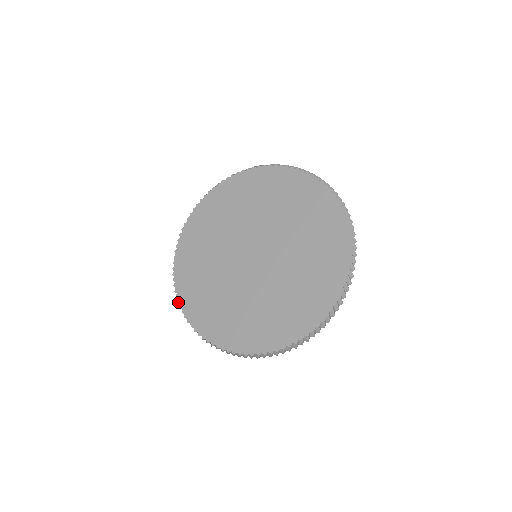
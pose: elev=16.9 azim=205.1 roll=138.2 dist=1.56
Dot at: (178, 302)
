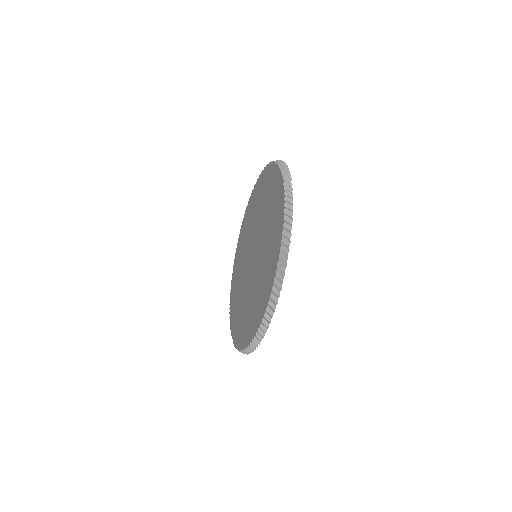
Dot at: (236, 348)
